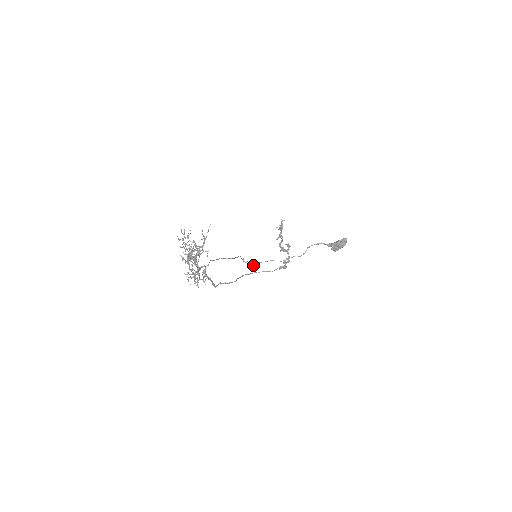
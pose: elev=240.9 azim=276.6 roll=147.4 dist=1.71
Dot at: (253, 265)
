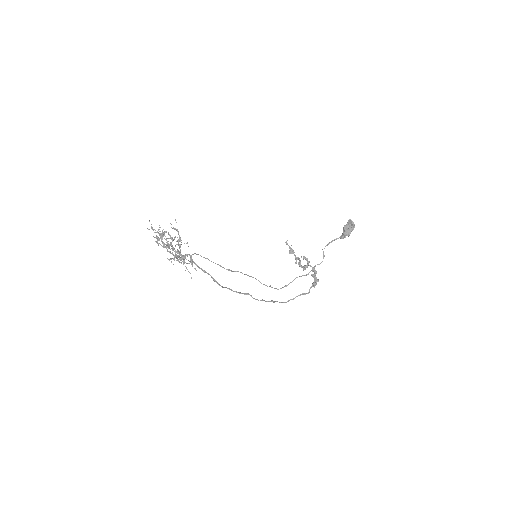
Dot at: occluded
